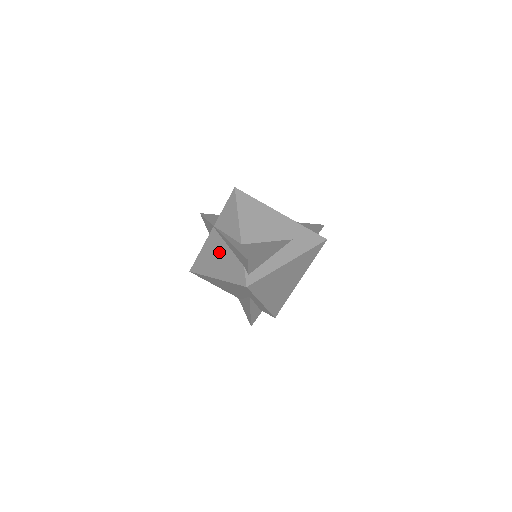
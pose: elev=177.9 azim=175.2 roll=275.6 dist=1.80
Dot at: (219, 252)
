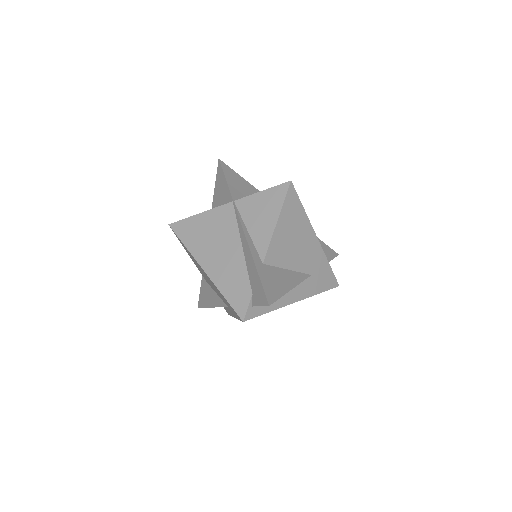
Dot at: (225, 242)
